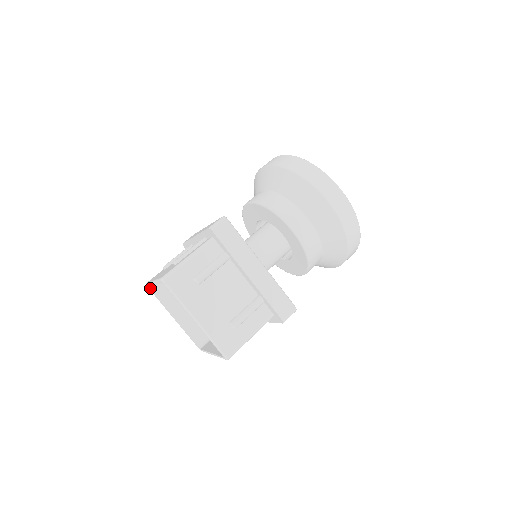
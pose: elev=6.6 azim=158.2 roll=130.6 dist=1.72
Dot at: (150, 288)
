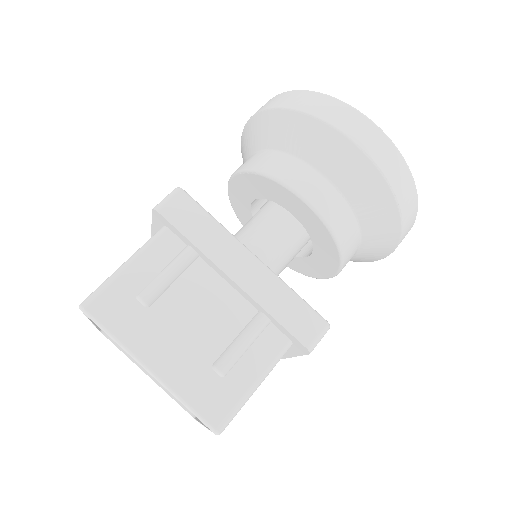
Dot at: (104, 333)
